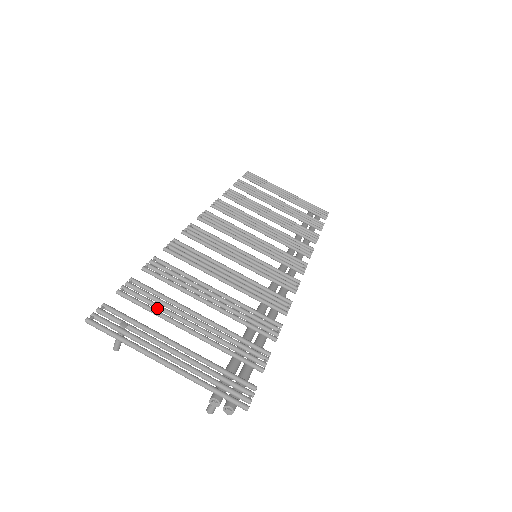
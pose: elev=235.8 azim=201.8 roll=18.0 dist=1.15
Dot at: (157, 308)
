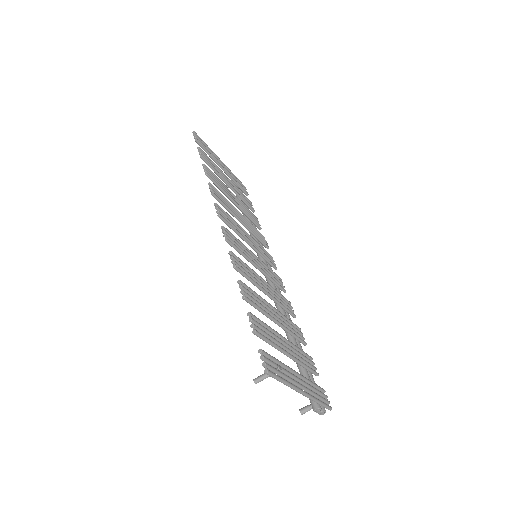
Dot at: (272, 340)
